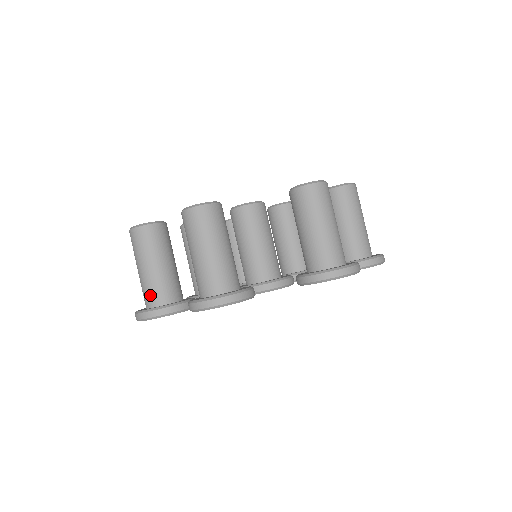
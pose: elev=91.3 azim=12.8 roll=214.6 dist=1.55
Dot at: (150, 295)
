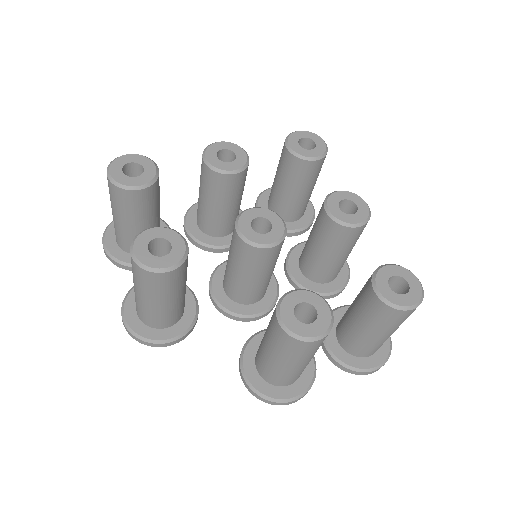
Dot at: (116, 235)
